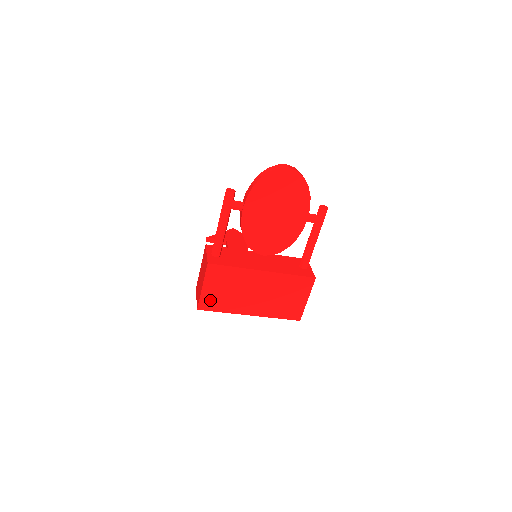
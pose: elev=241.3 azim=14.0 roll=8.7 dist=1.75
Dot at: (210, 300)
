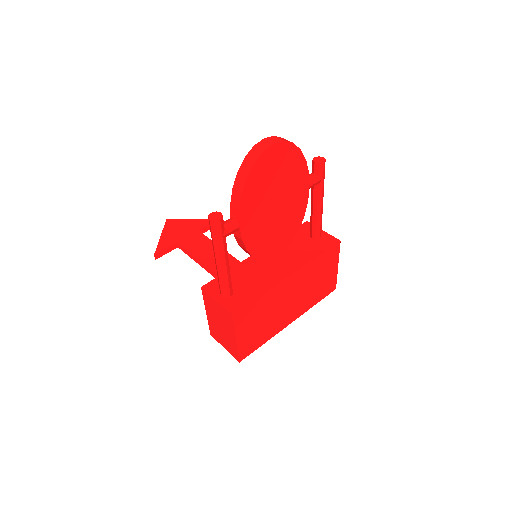
Dot at: (248, 344)
